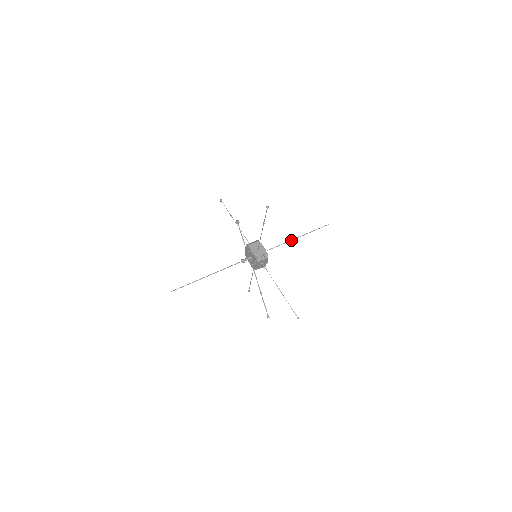
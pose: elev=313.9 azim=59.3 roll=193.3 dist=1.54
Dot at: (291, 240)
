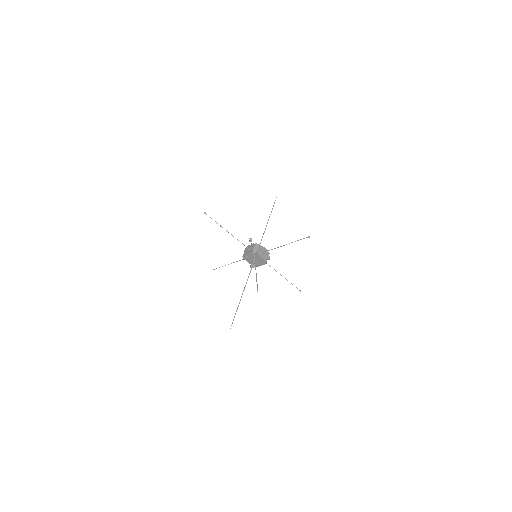
Dot at: (266, 226)
